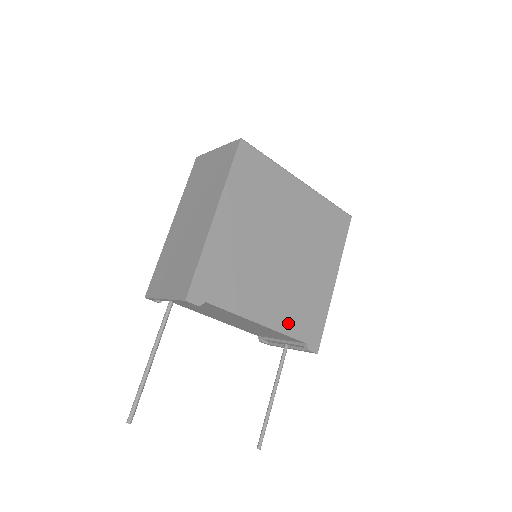
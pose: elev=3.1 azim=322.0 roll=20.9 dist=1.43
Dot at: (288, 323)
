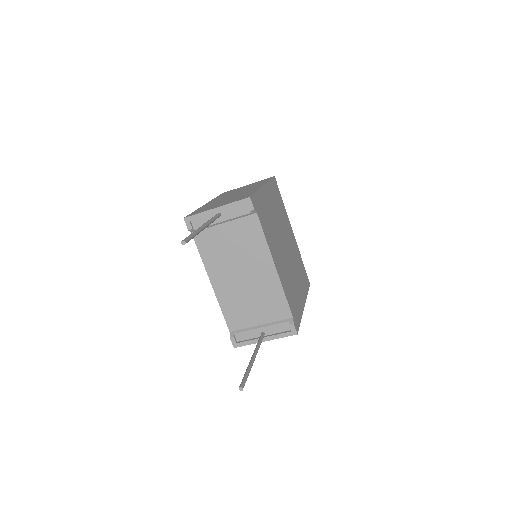
Dot at: (286, 289)
